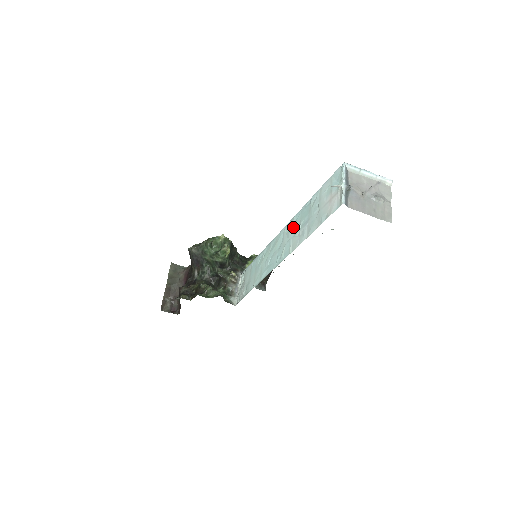
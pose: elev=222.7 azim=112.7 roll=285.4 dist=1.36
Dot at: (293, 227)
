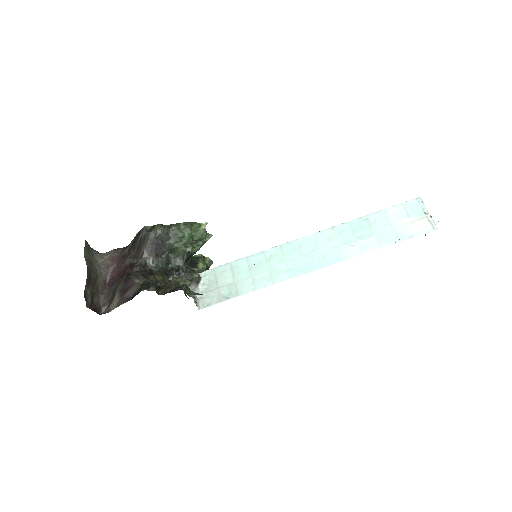
Dot at: (338, 236)
